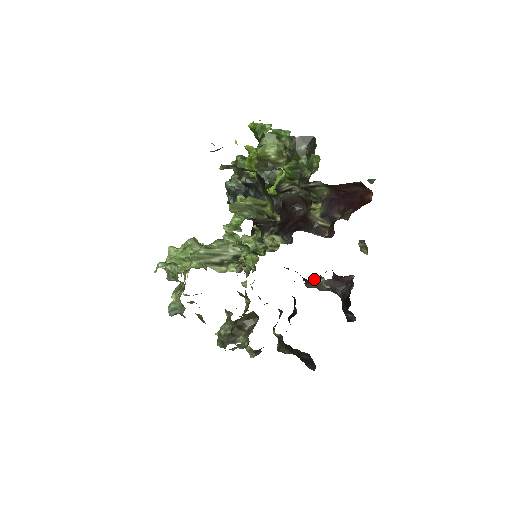
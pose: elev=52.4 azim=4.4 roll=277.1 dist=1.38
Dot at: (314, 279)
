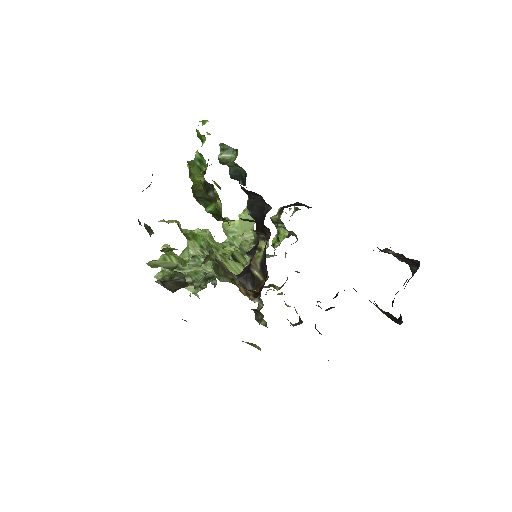
Dot at: occluded
